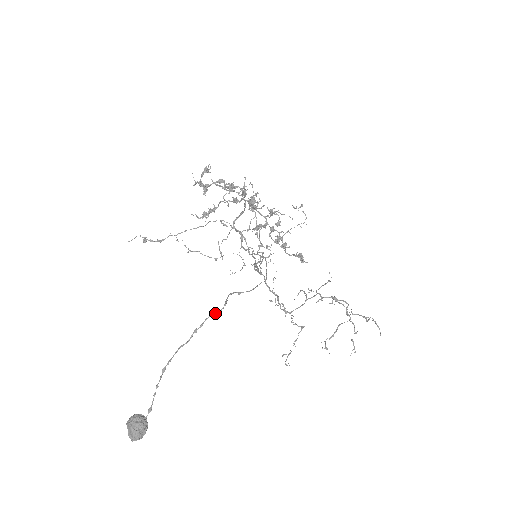
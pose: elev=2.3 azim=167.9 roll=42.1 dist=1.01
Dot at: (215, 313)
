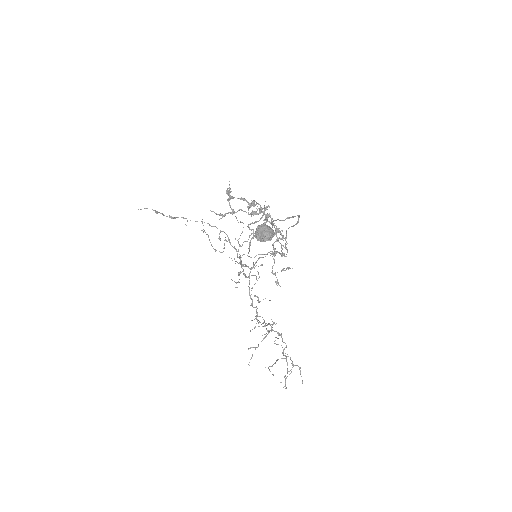
Dot at: occluded
